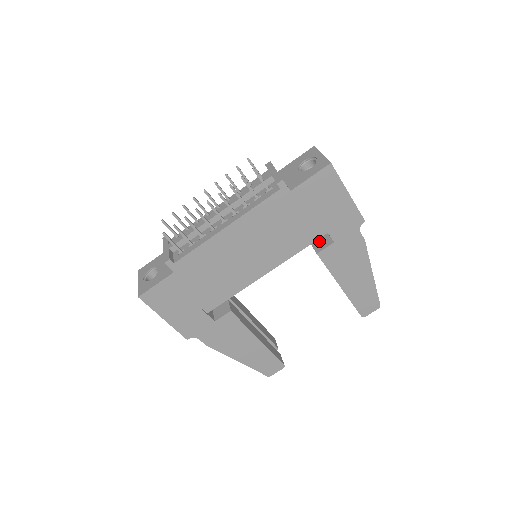
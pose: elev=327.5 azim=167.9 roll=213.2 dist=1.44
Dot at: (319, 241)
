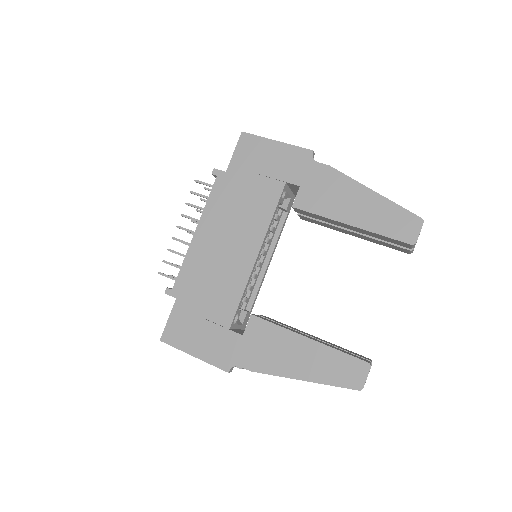
Dot at: occluded
